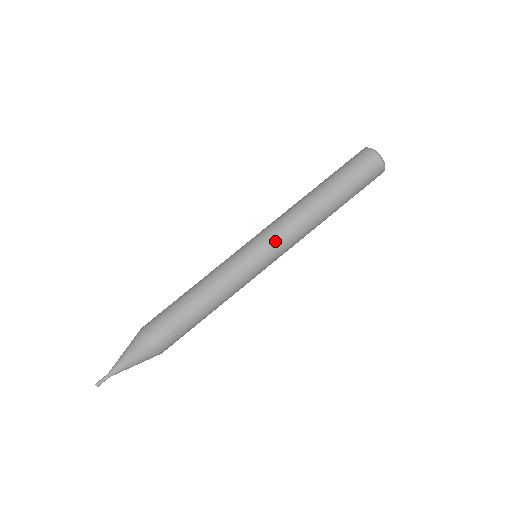
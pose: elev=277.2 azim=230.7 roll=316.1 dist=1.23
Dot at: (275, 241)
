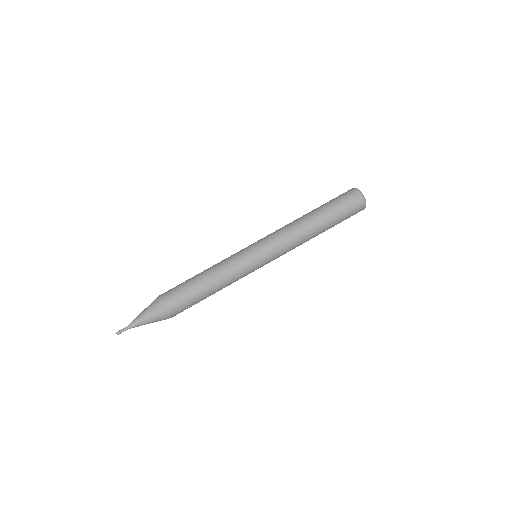
Dot at: (277, 255)
